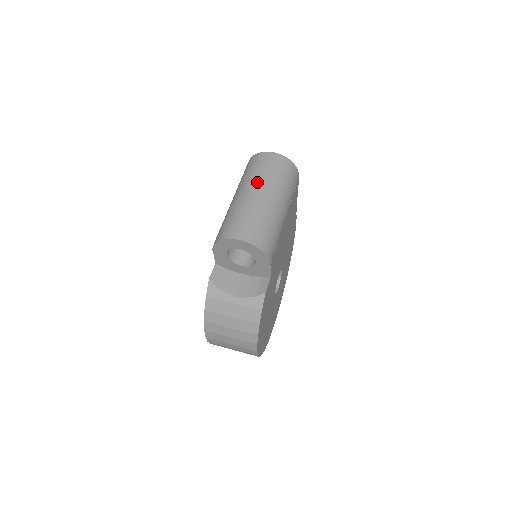
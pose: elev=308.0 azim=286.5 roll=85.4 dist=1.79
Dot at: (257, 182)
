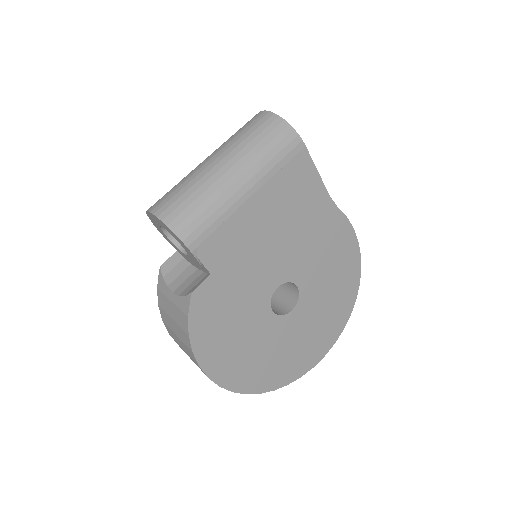
Dot at: (221, 147)
